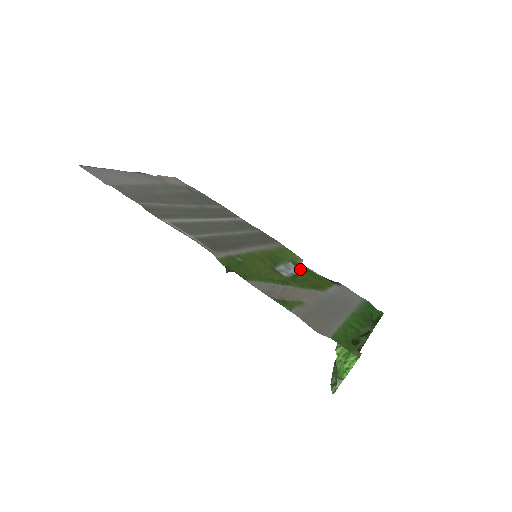
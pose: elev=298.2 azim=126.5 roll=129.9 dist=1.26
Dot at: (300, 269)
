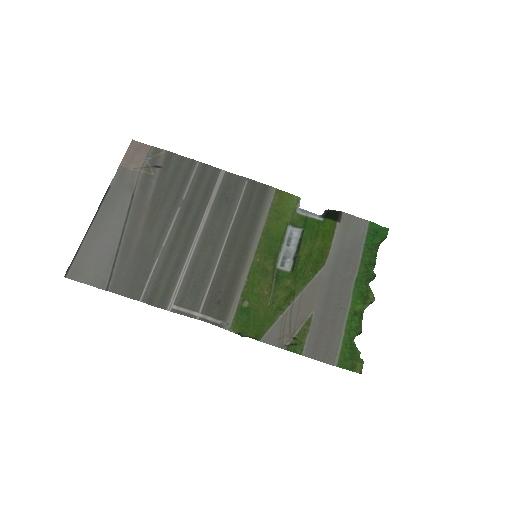
Dot at: (300, 231)
